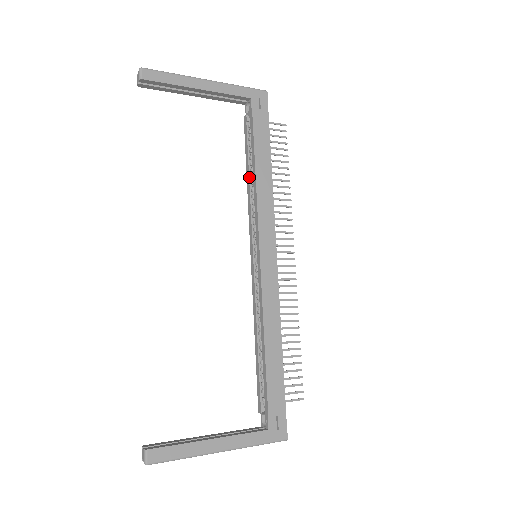
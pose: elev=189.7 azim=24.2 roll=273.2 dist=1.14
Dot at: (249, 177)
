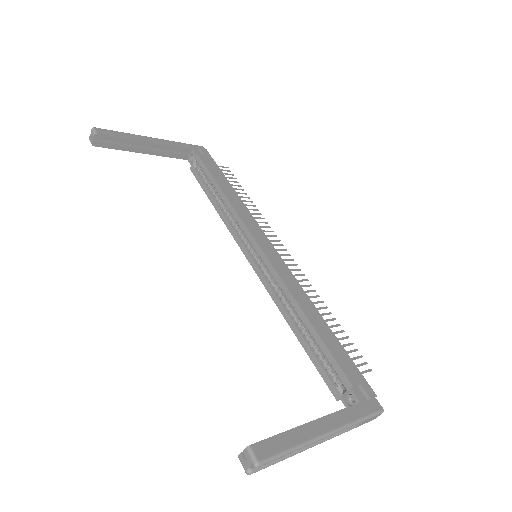
Dot at: (217, 204)
